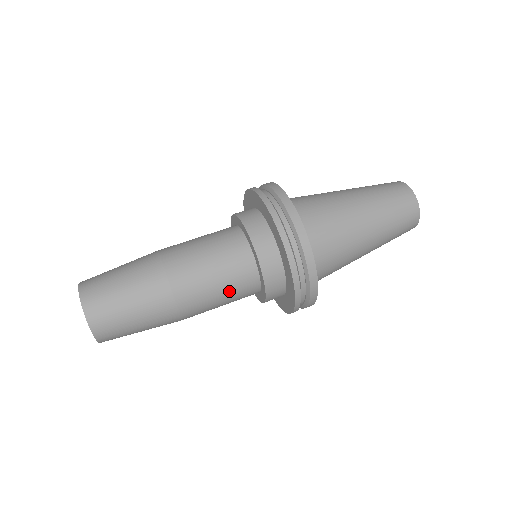
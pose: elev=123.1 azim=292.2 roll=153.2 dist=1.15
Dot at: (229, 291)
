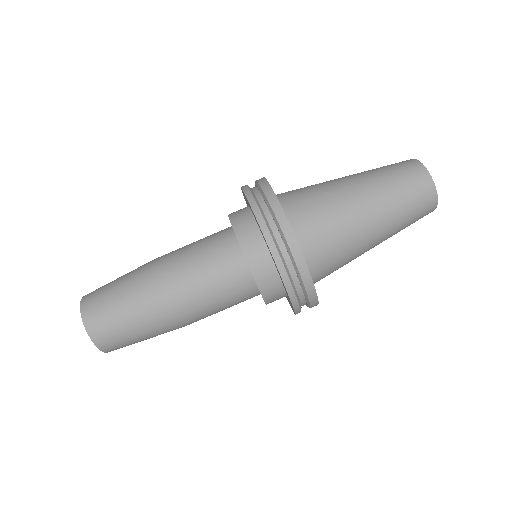
Dot at: occluded
